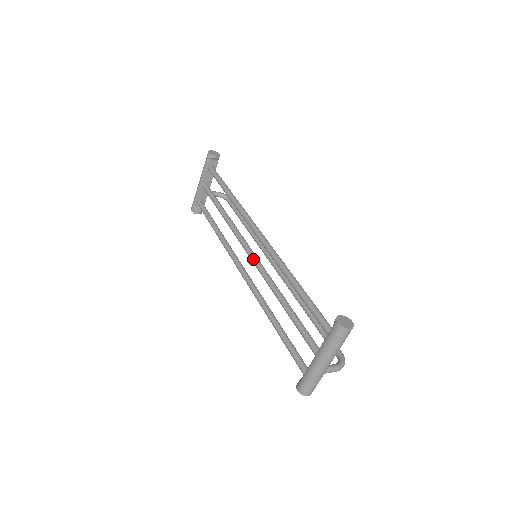
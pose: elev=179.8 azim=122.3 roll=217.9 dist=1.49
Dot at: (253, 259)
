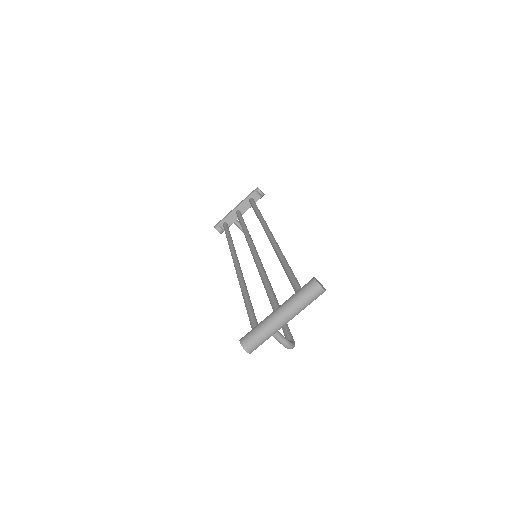
Dot at: (254, 252)
